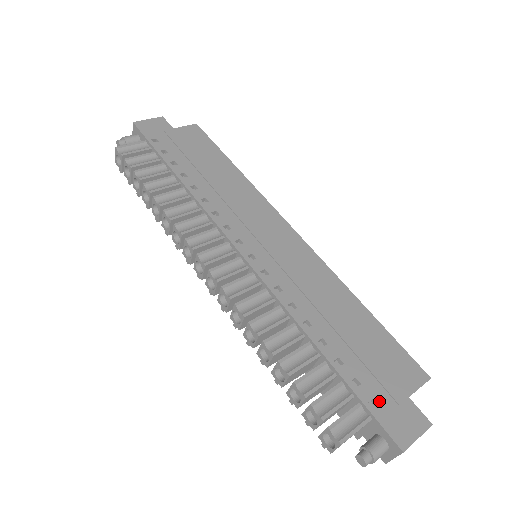
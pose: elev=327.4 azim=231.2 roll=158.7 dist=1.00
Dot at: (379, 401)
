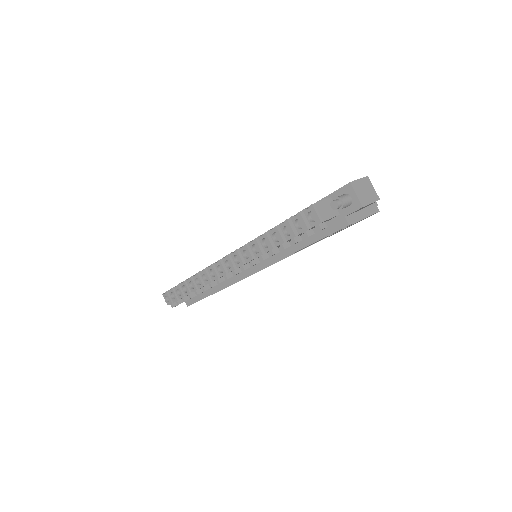
Dot at: occluded
